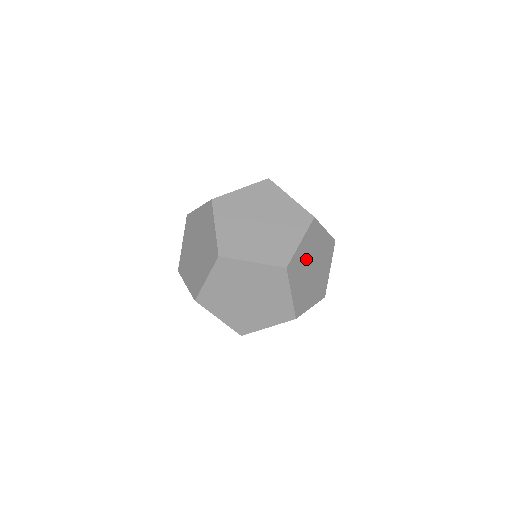
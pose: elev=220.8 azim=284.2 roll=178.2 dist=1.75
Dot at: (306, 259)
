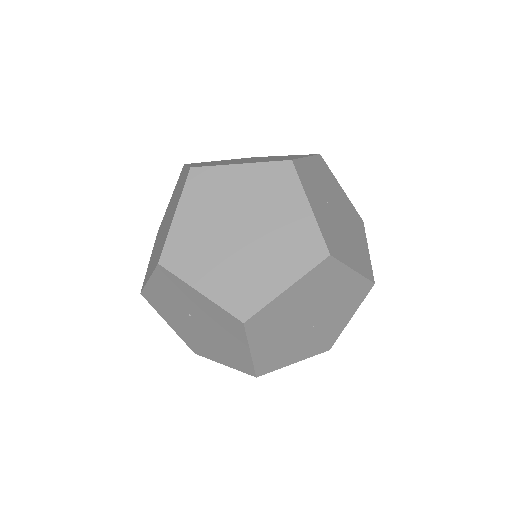
Dot at: (322, 189)
